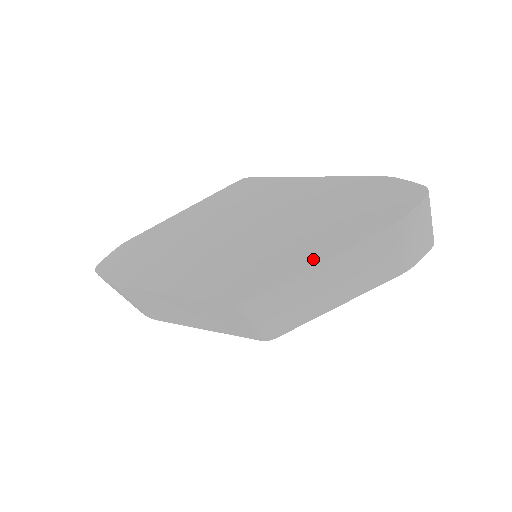
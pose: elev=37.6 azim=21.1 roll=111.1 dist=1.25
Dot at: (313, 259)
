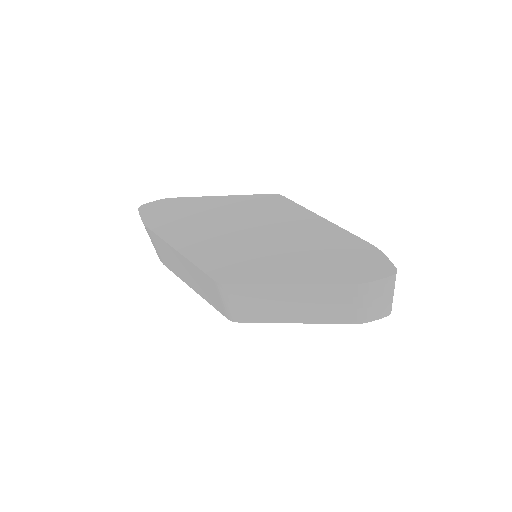
Dot at: (287, 279)
